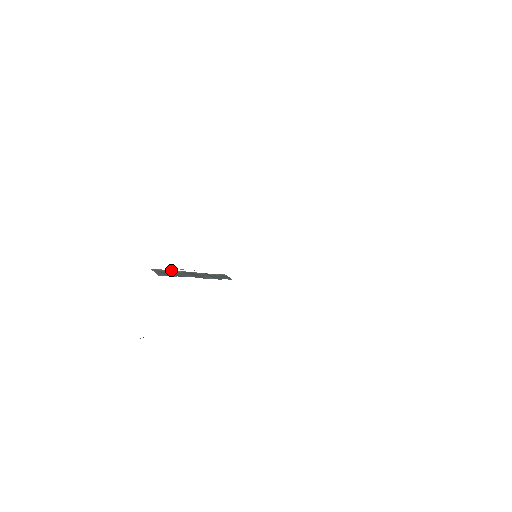
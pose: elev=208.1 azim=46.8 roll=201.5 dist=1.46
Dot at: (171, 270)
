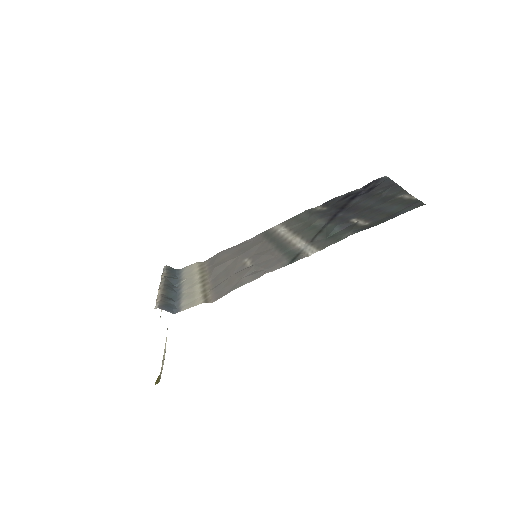
Dot at: (161, 296)
